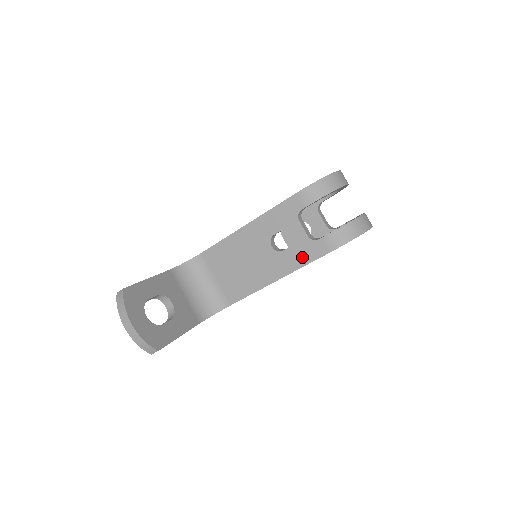
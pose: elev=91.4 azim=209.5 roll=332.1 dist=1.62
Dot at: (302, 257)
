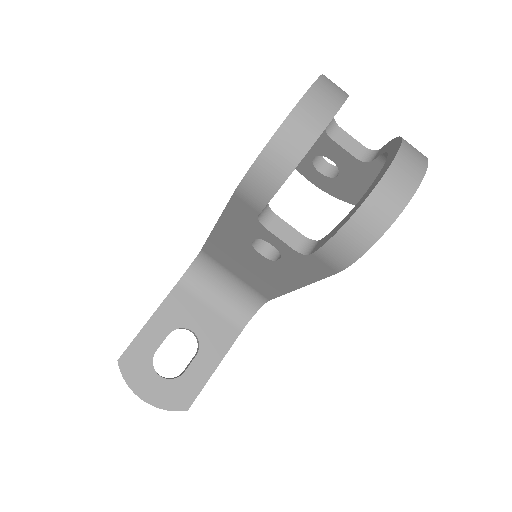
Dot at: (305, 272)
